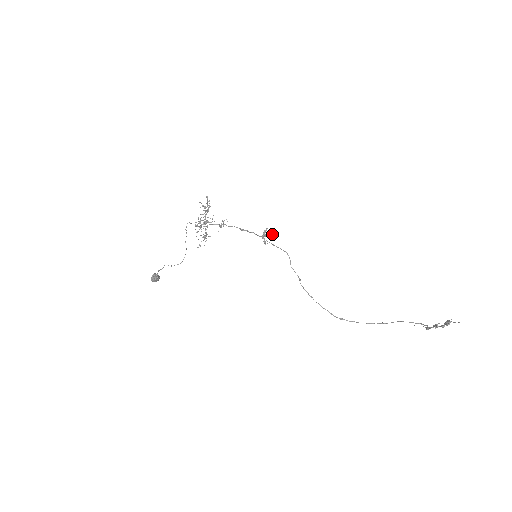
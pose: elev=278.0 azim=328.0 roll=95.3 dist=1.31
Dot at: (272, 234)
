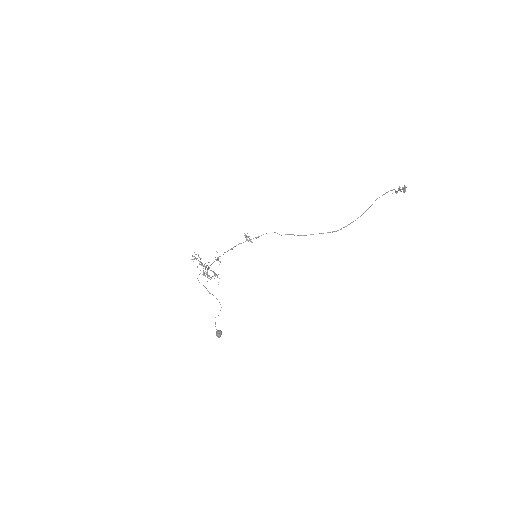
Dot at: occluded
